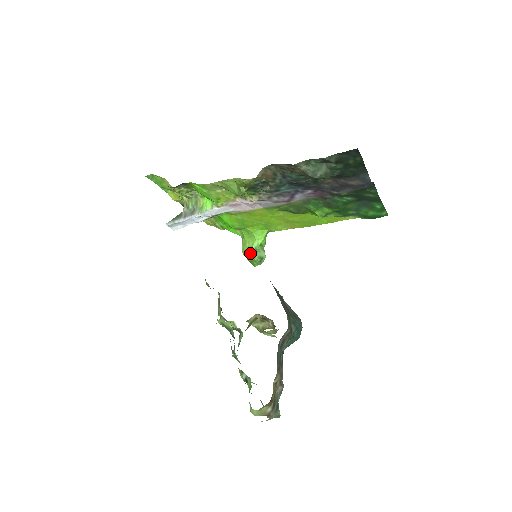
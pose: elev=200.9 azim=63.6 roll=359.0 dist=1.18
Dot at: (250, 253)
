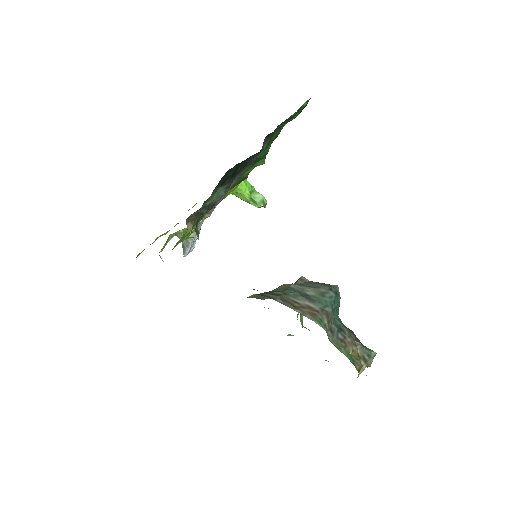
Dot at: (251, 204)
